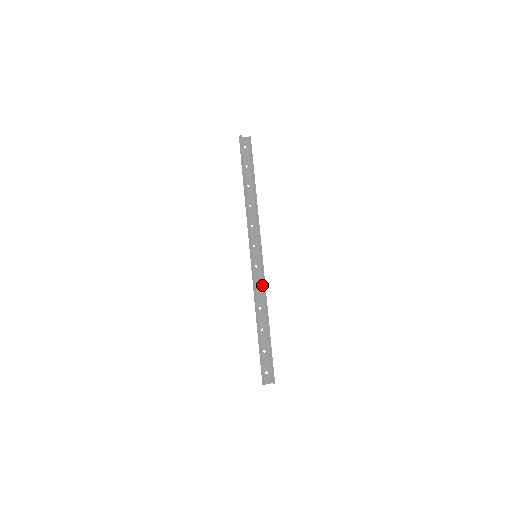
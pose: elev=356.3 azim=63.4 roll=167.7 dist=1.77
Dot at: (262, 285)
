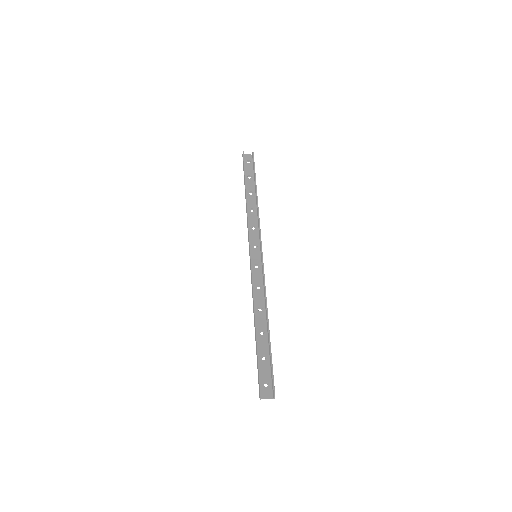
Dot at: (263, 285)
